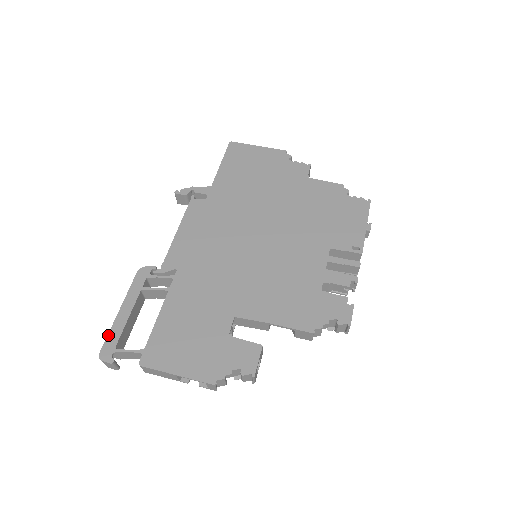
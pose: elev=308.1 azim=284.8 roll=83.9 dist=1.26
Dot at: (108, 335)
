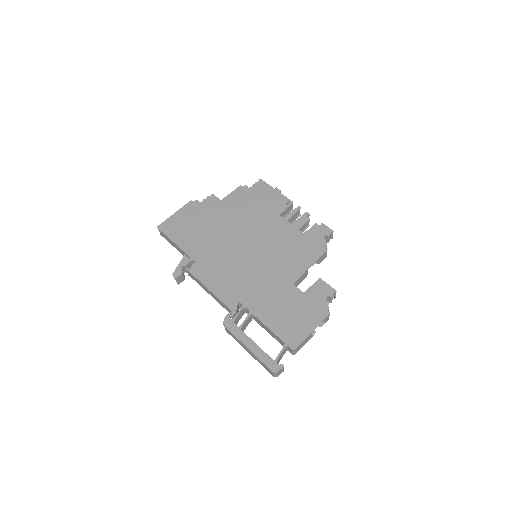
Dot at: (262, 361)
